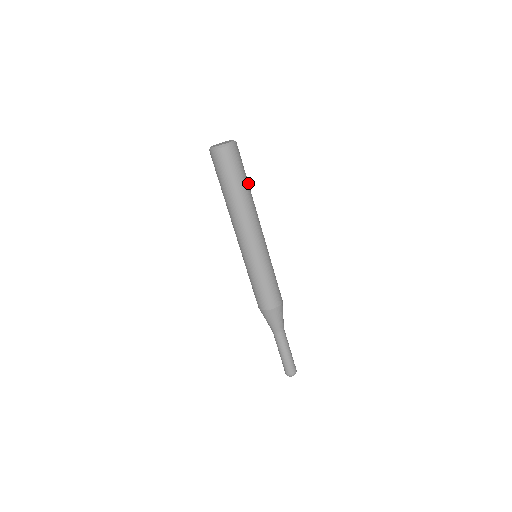
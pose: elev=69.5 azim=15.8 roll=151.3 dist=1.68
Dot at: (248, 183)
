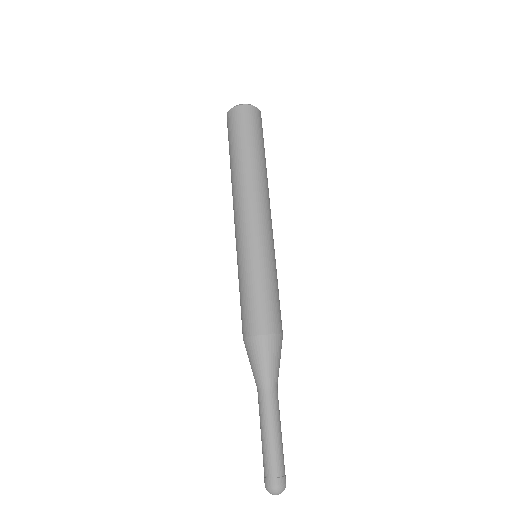
Dot at: (263, 156)
